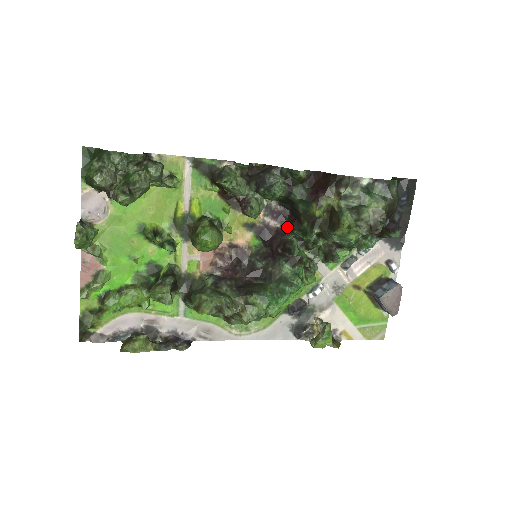
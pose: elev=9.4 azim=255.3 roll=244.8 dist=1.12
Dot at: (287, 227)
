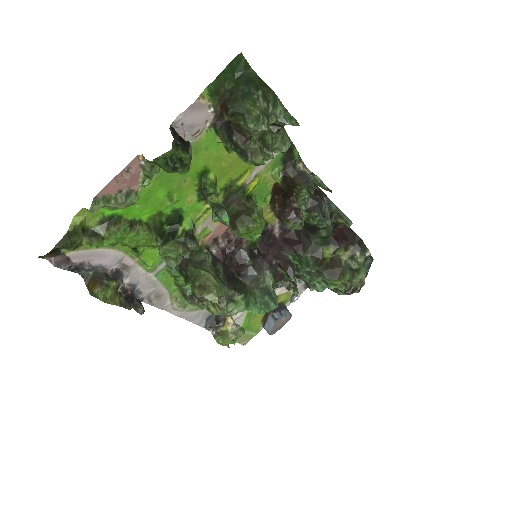
Dot at: (287, 243)
